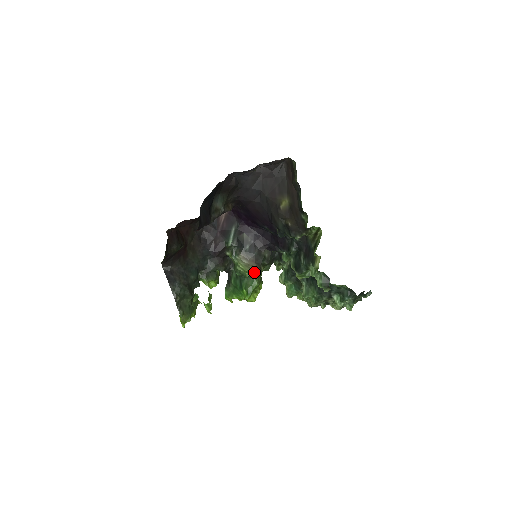
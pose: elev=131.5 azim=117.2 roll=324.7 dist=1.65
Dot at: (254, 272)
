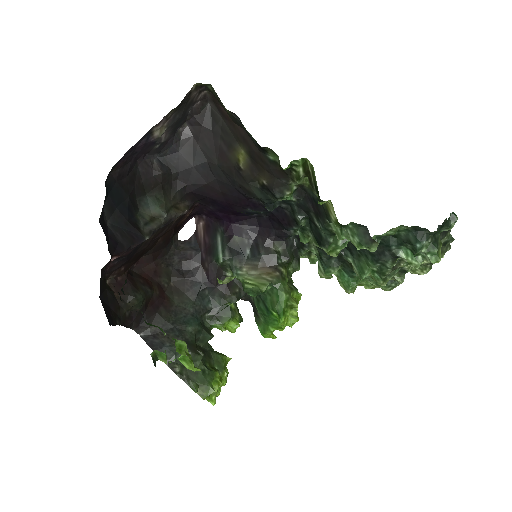
Dot at: (271, 281)
